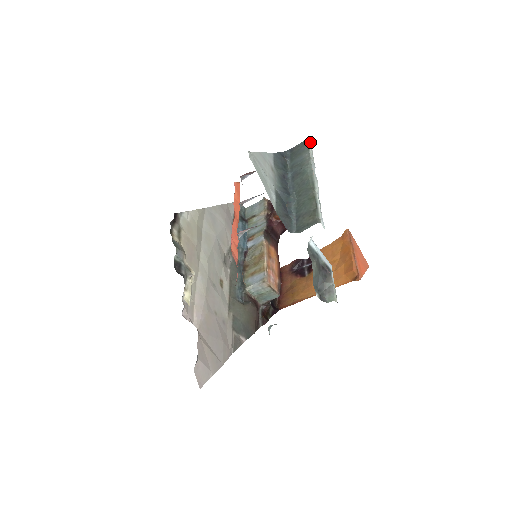
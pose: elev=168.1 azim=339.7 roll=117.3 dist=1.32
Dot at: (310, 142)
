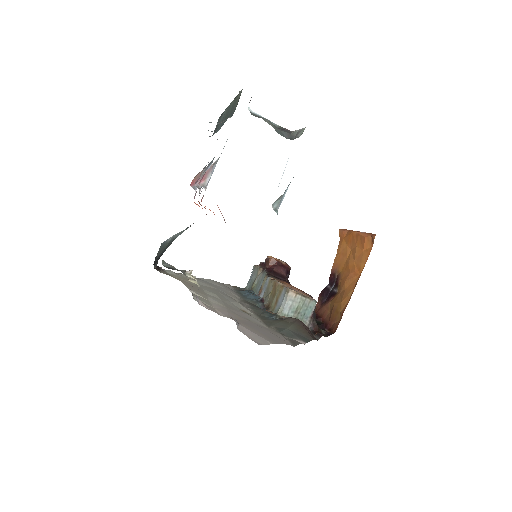
Dot at: occluded
